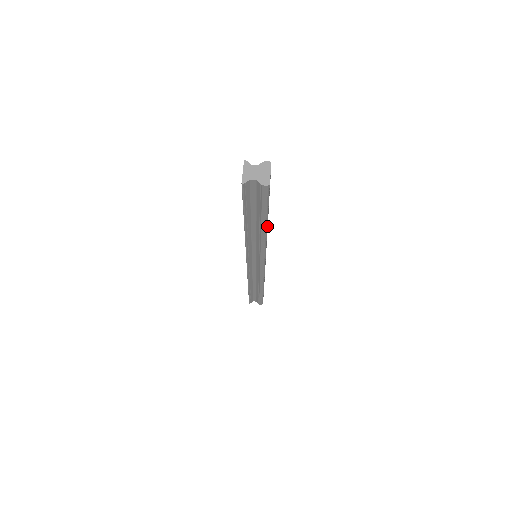
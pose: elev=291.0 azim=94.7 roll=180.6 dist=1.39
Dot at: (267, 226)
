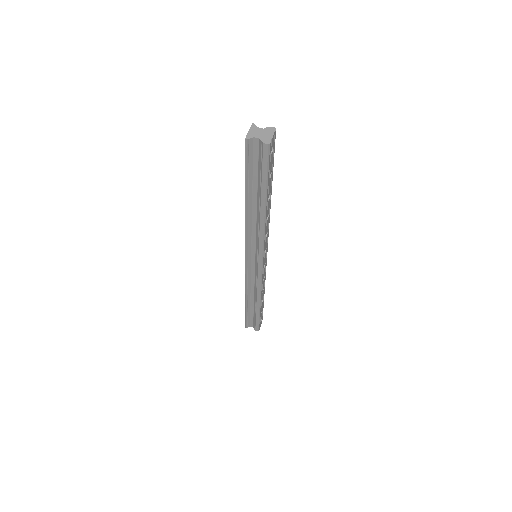
Dot at: (267, 210)
